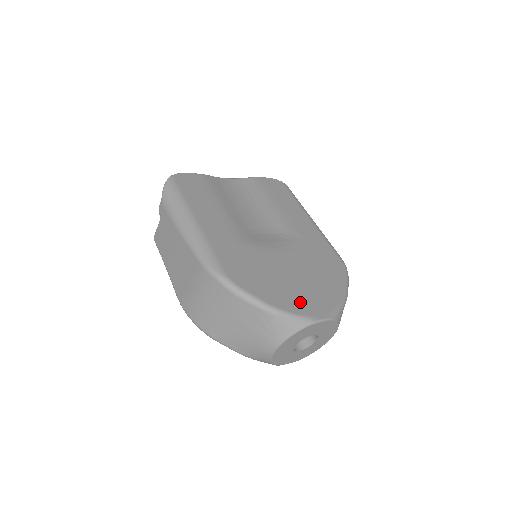
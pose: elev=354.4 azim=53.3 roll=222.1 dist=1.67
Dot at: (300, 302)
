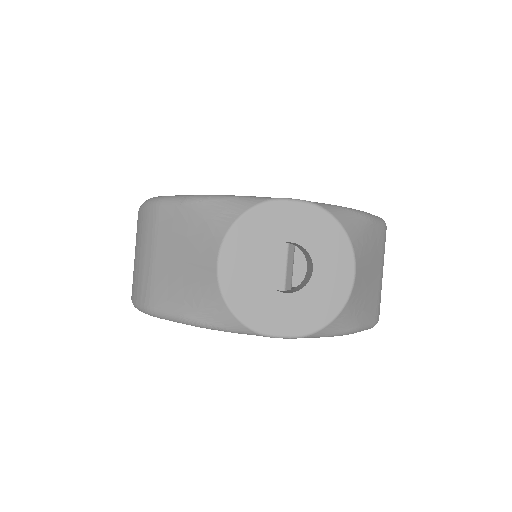
Dot at: occluded
